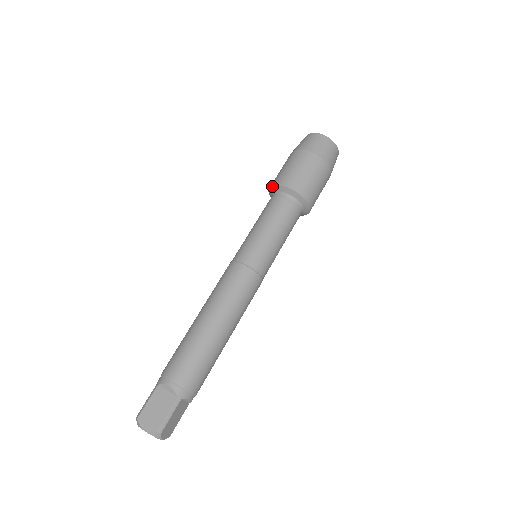
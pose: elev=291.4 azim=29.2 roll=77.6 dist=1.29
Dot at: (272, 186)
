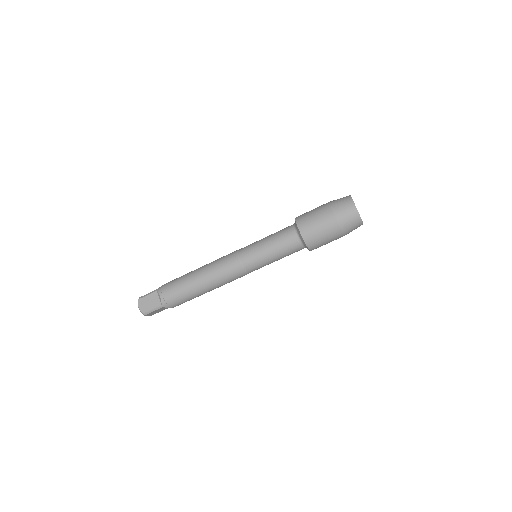
Dot at: (295, 220)
